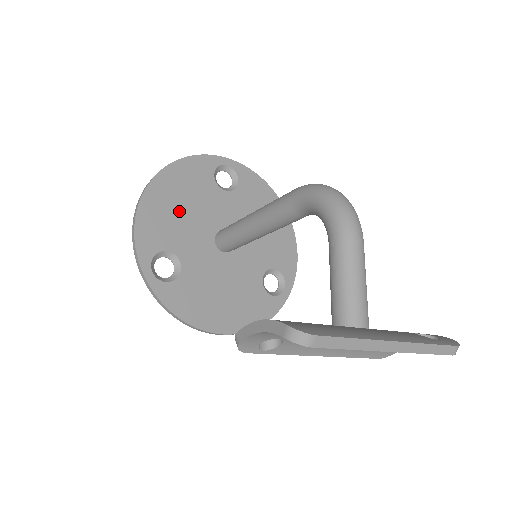
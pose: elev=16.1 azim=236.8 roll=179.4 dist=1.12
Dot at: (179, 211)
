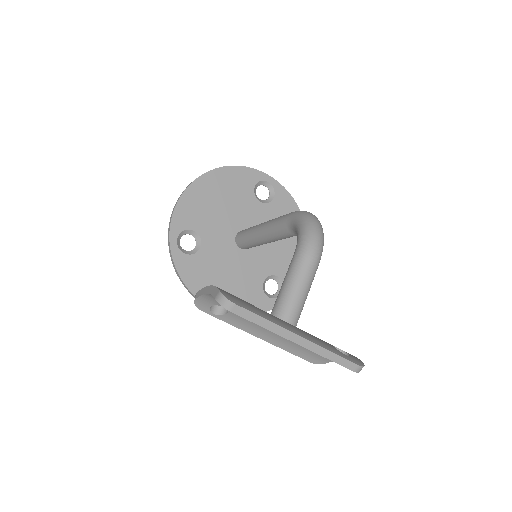
Dot at: (215, 204)
